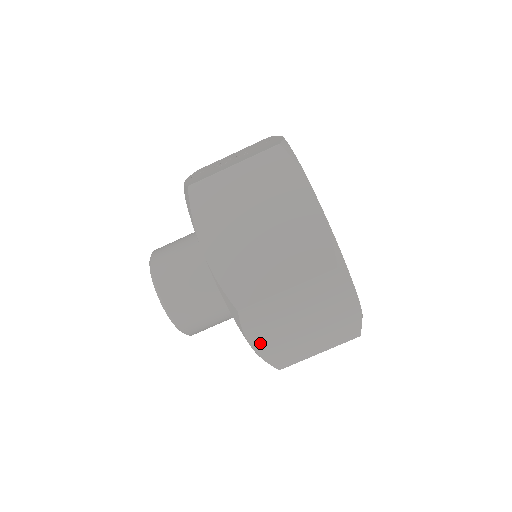
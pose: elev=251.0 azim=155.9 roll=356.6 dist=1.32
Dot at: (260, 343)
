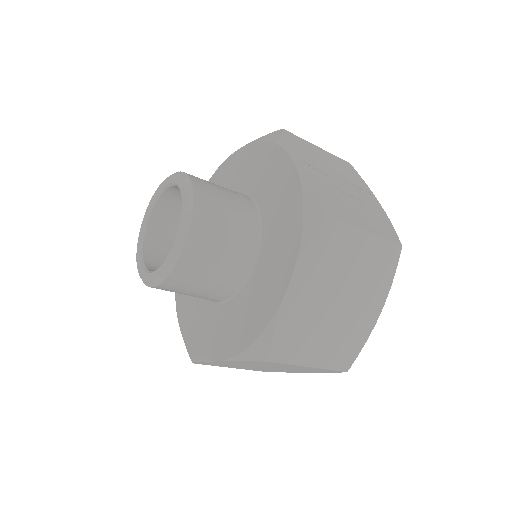
Dot at: (226, 362)
